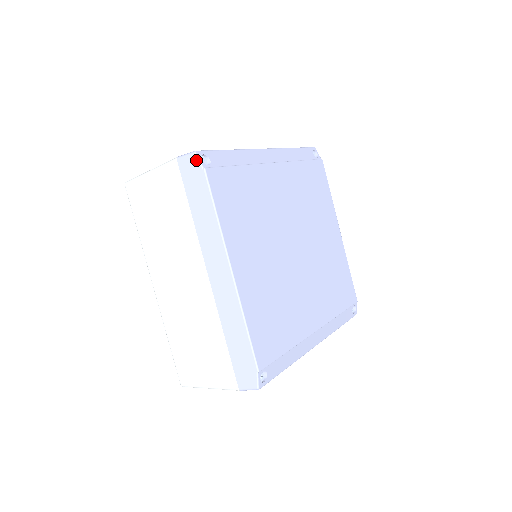
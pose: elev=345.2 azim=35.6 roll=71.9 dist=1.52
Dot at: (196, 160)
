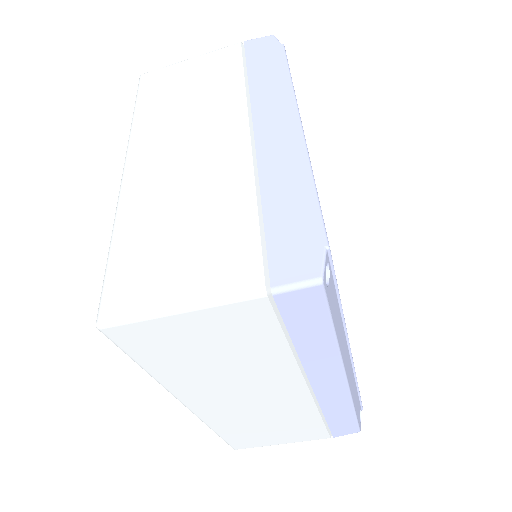
Dot at: (273, 39)
